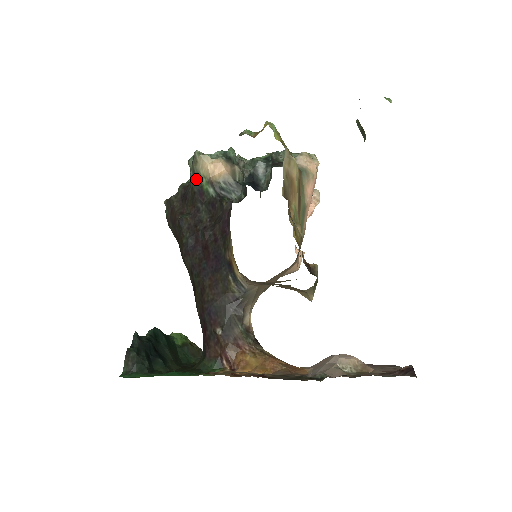
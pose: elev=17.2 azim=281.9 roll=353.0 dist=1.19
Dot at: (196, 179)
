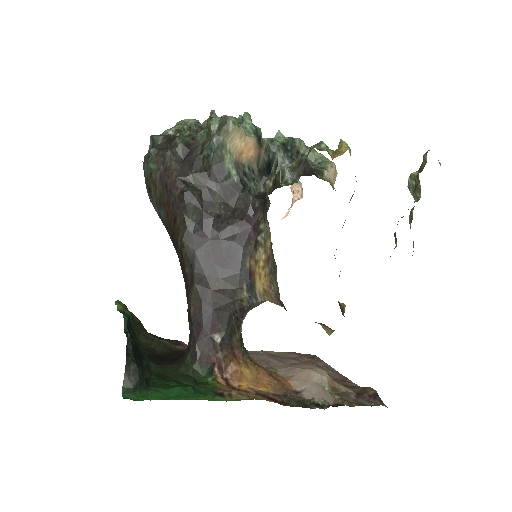
Dot at: (218, 151)
